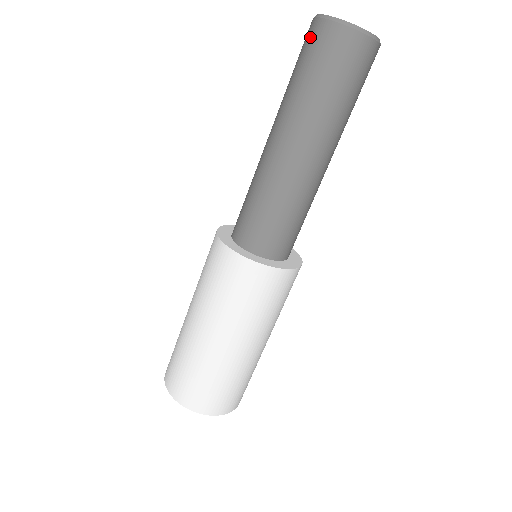
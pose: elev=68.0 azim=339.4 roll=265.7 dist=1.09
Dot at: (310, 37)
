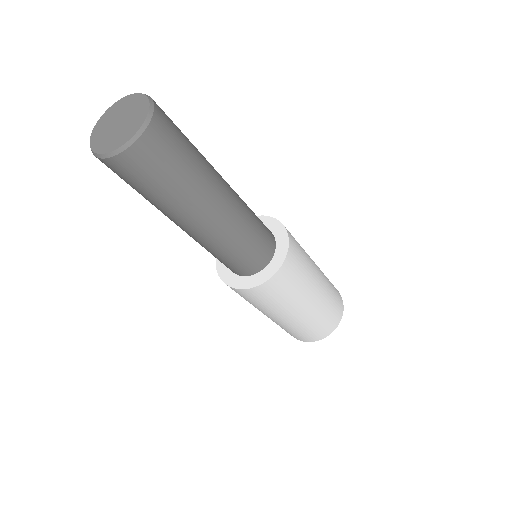
Dot at: (119, 172)
